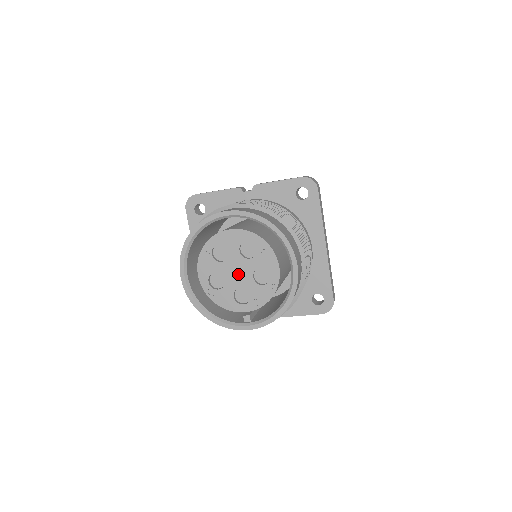
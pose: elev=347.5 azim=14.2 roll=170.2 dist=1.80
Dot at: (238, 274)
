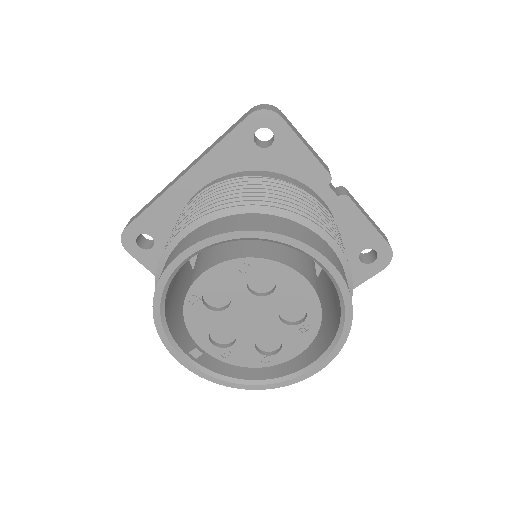
Dot at: (249, 319)
